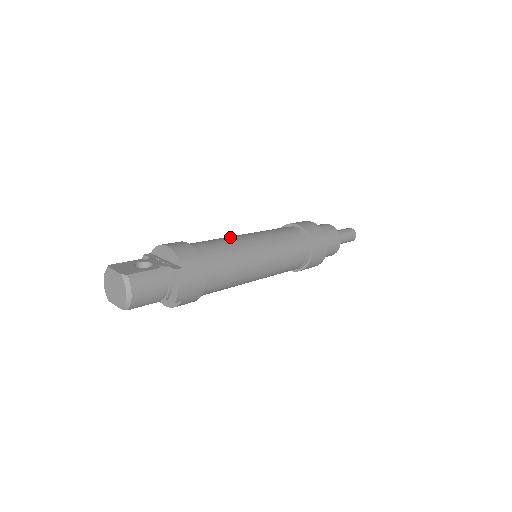
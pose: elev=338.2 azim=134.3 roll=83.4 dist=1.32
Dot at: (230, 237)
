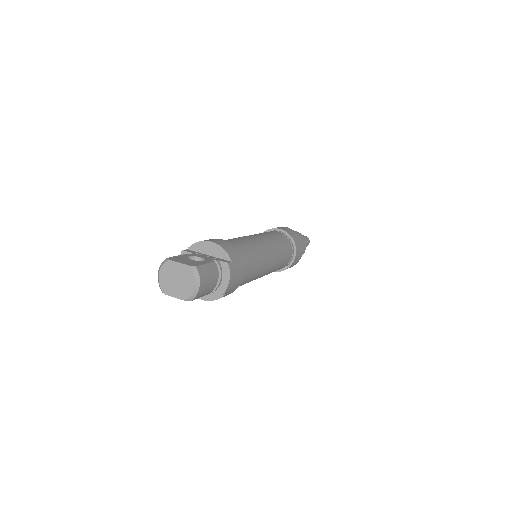
Dot at: (244, 237)
